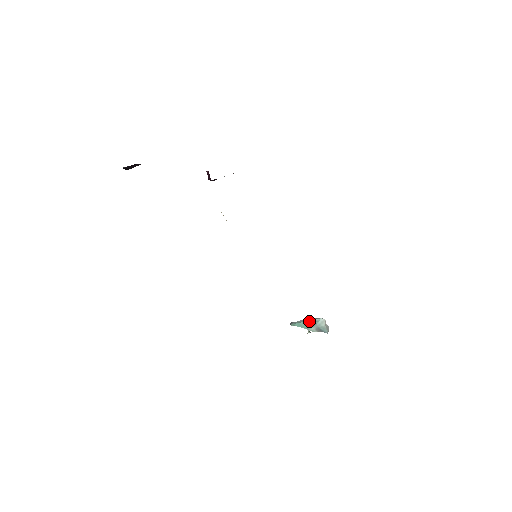
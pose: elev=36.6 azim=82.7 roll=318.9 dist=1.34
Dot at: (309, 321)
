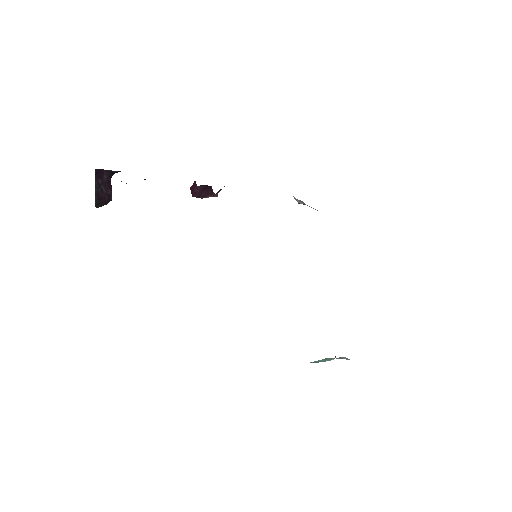
Dot at: (329, 358)
